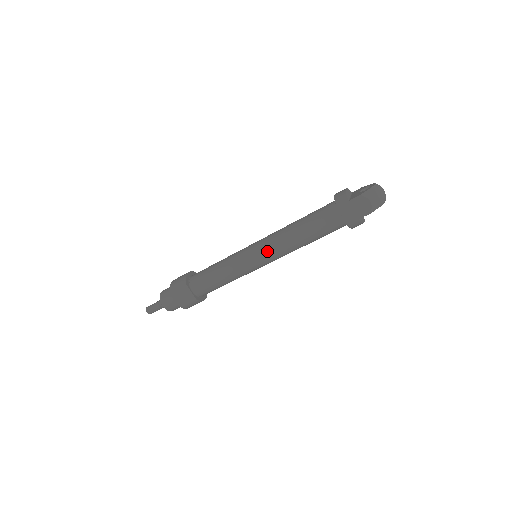
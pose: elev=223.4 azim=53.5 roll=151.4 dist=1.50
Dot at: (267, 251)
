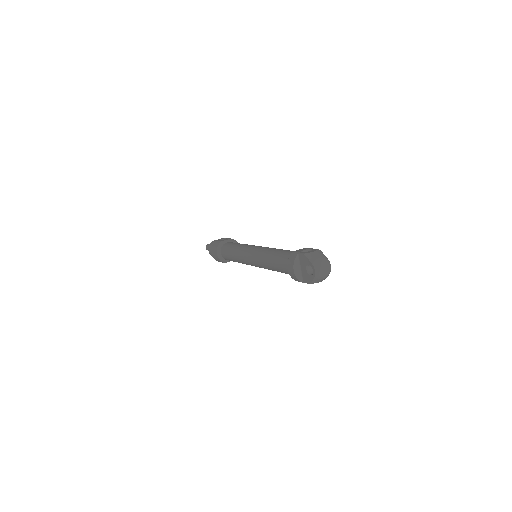
Dot at: occluded
